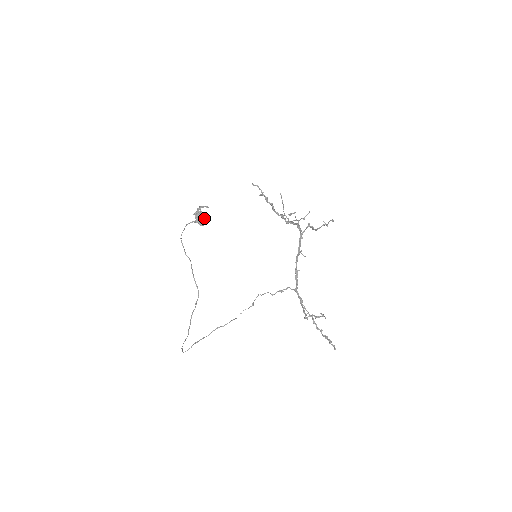
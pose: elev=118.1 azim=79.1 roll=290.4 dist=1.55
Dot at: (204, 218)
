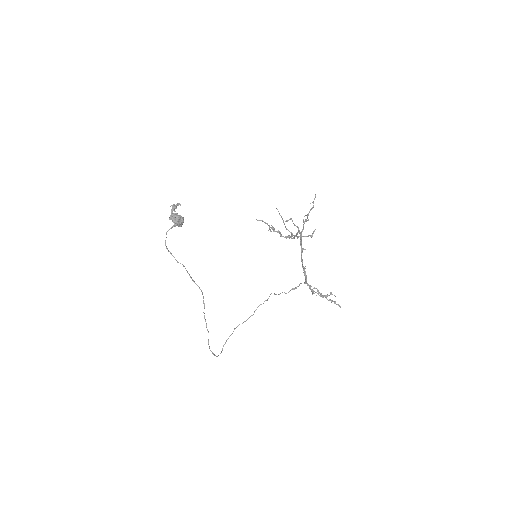
Dot at: (182, 220)
